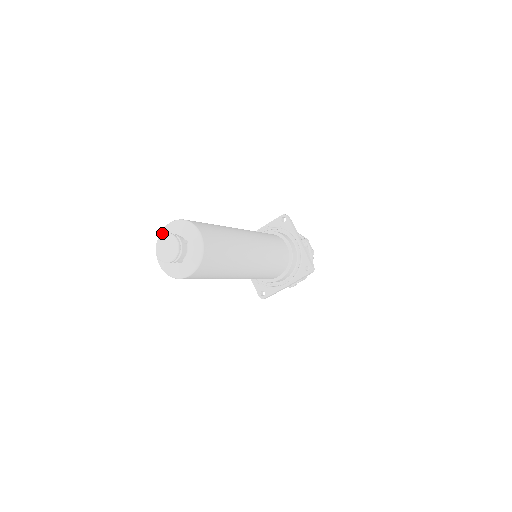
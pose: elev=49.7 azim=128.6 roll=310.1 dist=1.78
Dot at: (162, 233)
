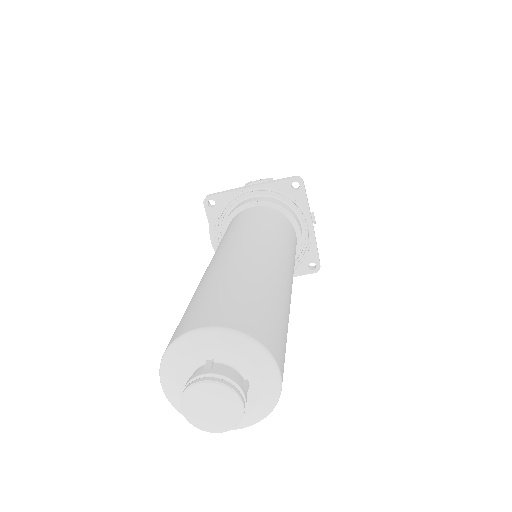
Dot at: (184, 345)
